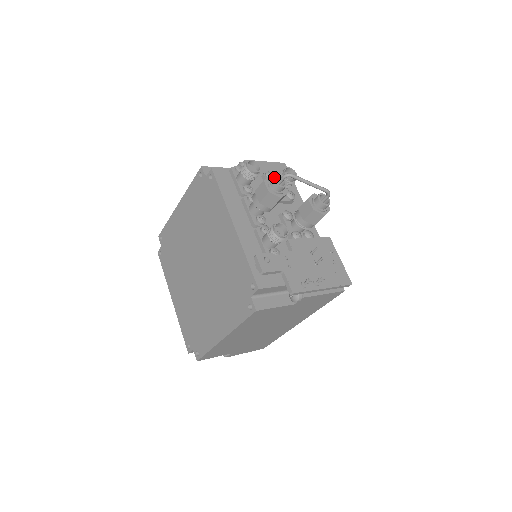
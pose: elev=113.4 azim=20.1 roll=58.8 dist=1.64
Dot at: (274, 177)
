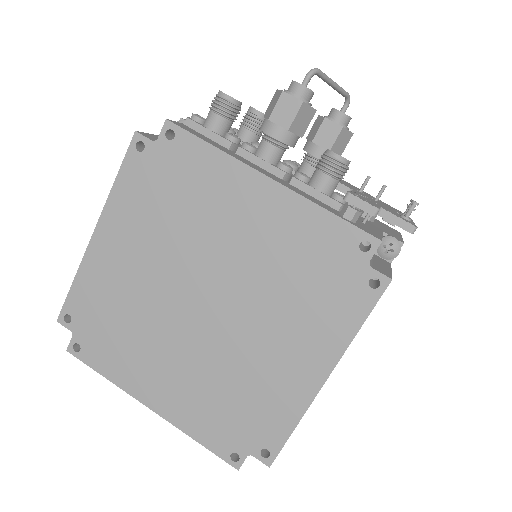
Dot at: (295, 81)
